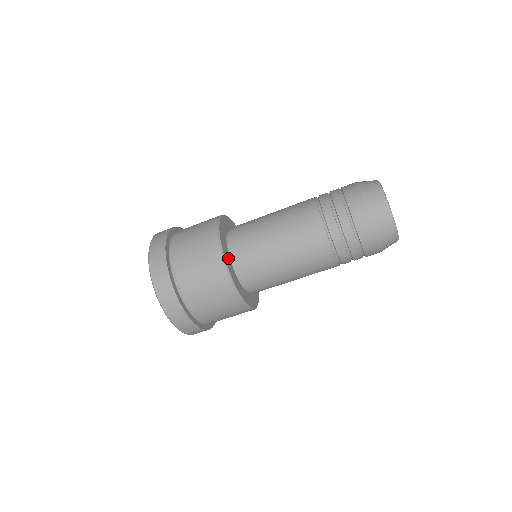
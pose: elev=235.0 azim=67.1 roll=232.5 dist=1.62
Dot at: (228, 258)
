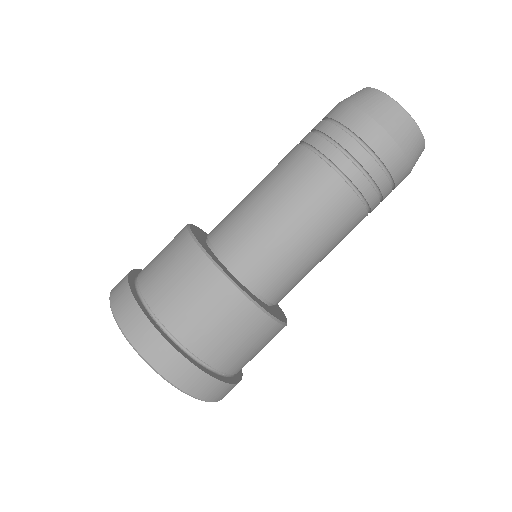
Dot at: (241, 286)
